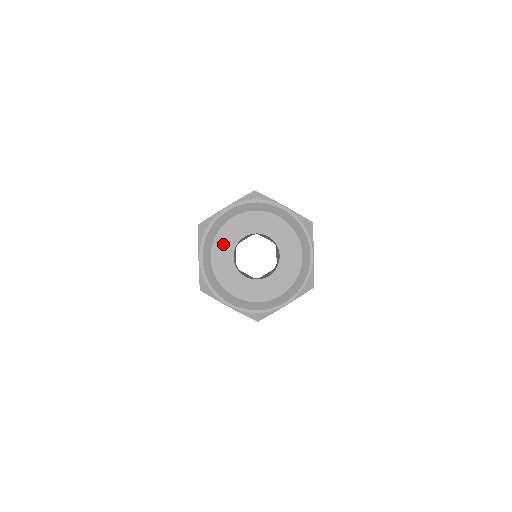
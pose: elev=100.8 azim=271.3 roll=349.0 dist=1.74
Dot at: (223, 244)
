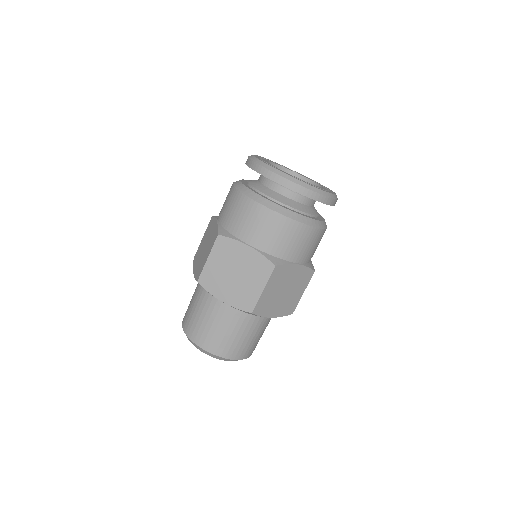
Dot at: occluded
